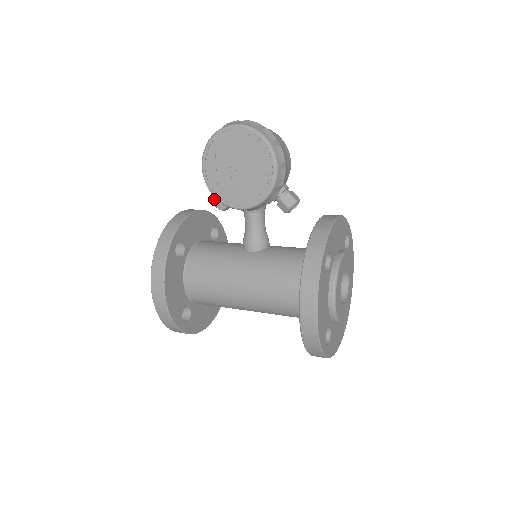
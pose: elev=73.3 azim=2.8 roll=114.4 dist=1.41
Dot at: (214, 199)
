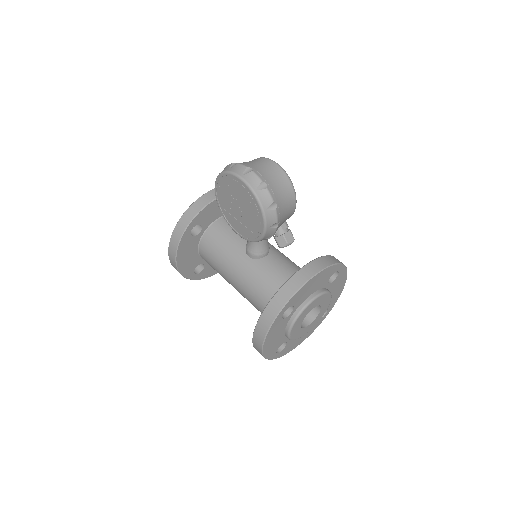
Dot at: occluded
